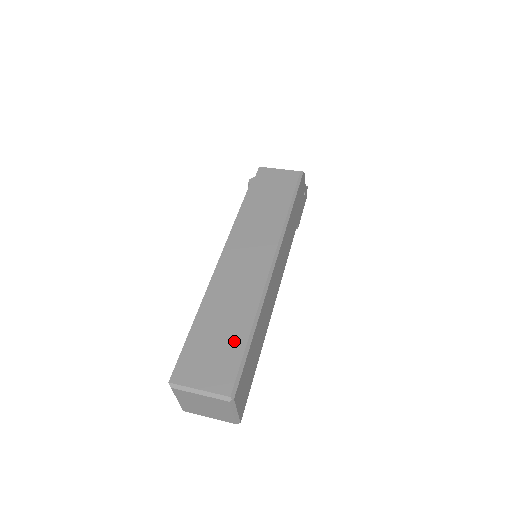
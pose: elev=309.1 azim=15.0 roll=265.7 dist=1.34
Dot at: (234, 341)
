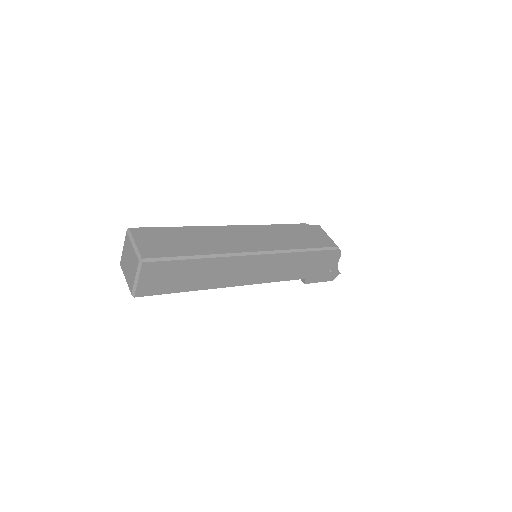
Dot at: (181, 249)
